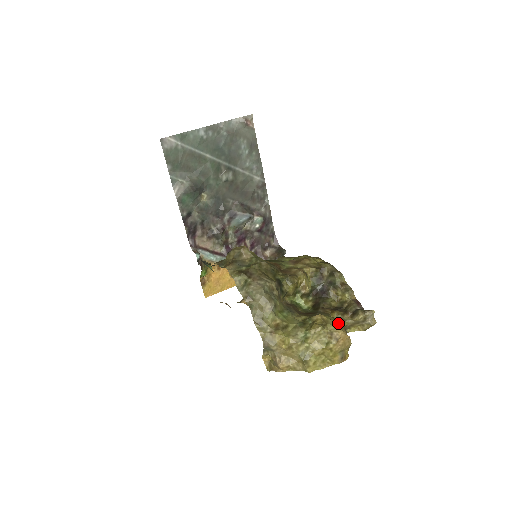
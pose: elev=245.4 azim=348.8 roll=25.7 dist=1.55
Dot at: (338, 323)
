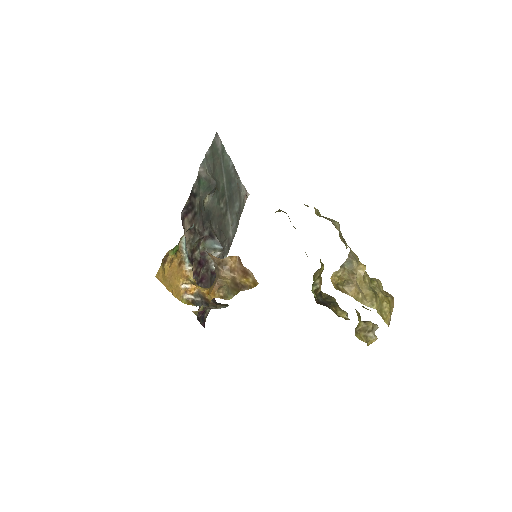
Dot at: occluded
